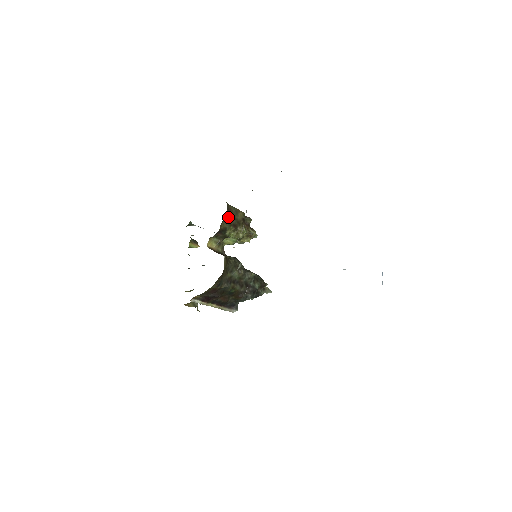
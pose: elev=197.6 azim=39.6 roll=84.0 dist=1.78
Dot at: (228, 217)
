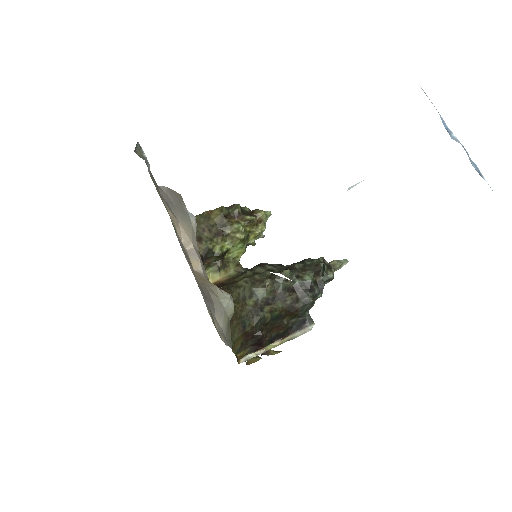
Dot at: (198, 234)
